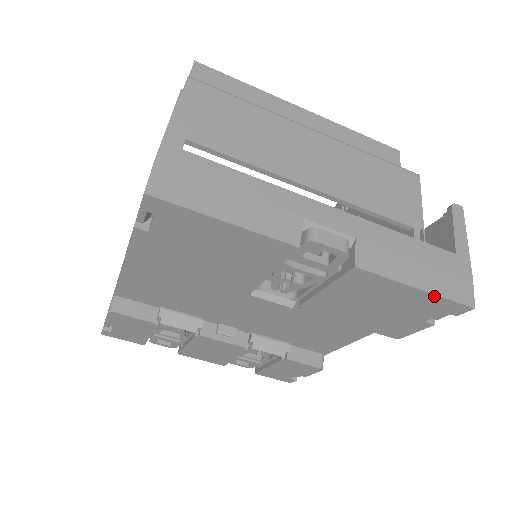
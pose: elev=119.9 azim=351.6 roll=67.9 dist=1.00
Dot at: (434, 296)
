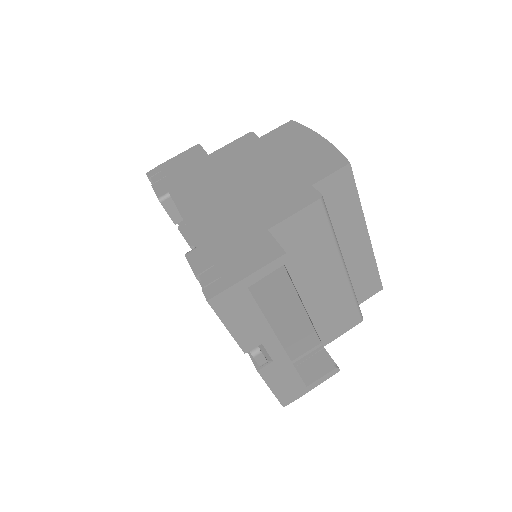
Dot at: occluded
